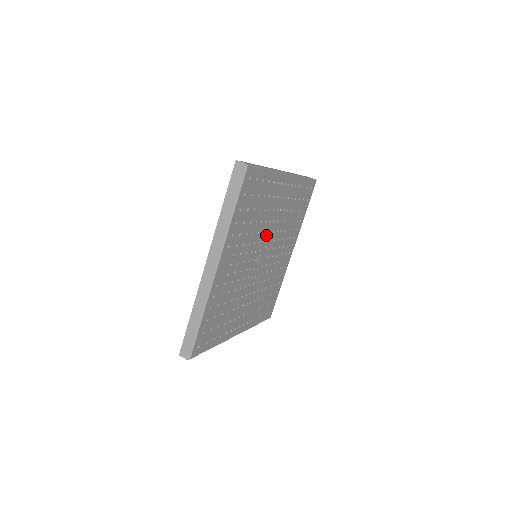
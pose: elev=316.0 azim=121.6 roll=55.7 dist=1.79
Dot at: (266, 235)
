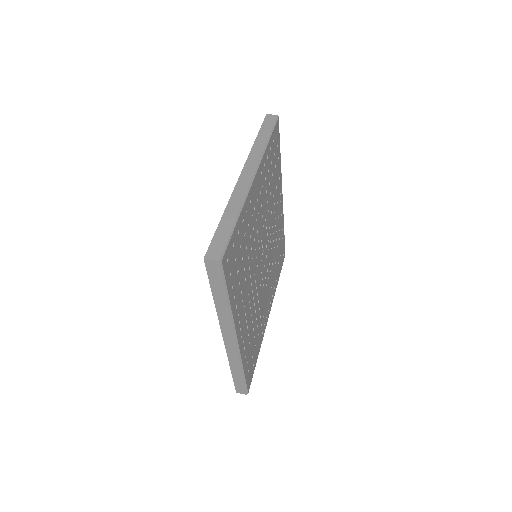
Dot at: (268, 232)
